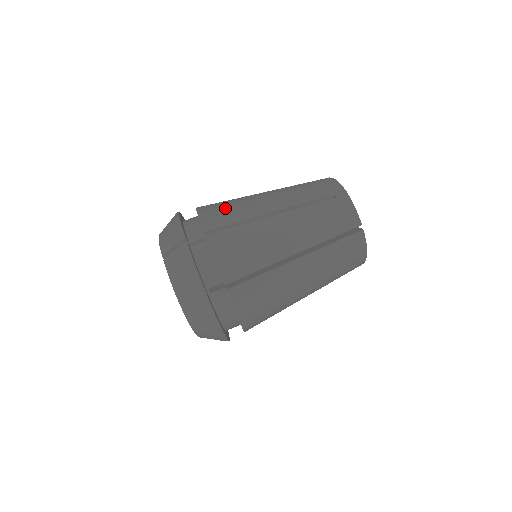
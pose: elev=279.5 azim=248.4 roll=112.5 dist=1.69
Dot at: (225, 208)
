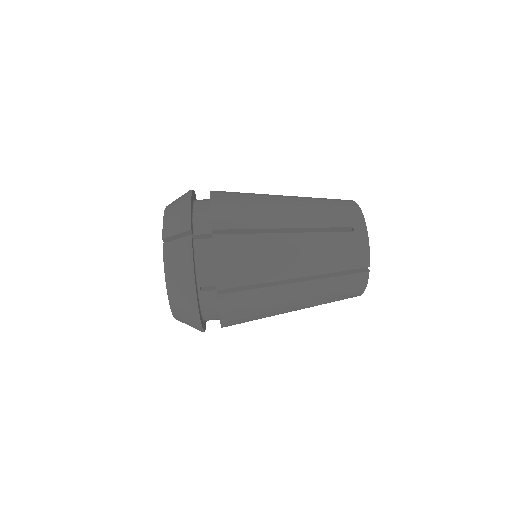
Dot at: (240, 207)
